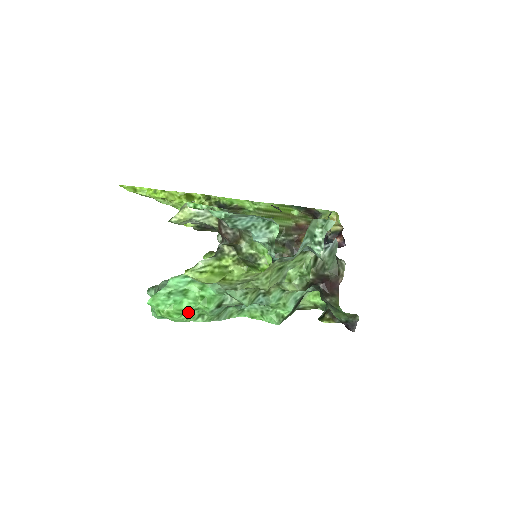
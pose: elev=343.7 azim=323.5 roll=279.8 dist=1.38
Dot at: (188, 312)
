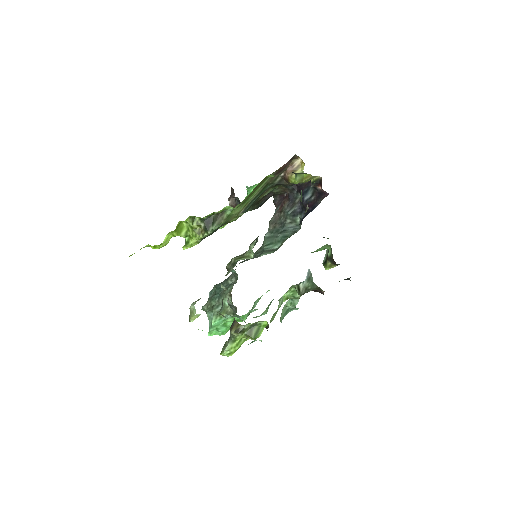
Dot at: occluded
